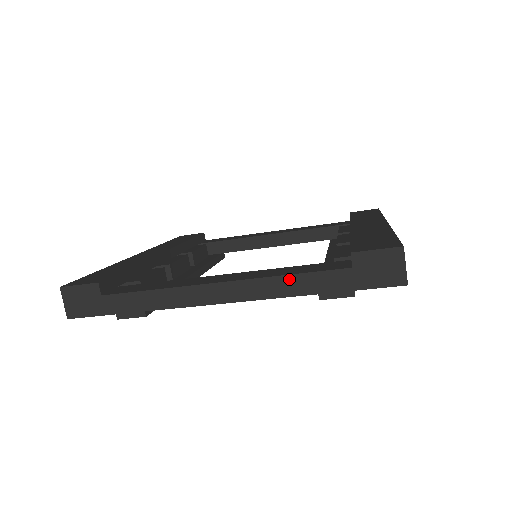
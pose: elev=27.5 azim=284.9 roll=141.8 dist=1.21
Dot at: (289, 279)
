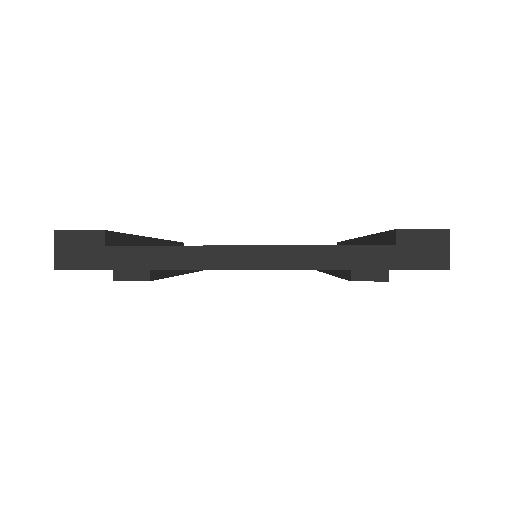
Dot at: (327, 250)
